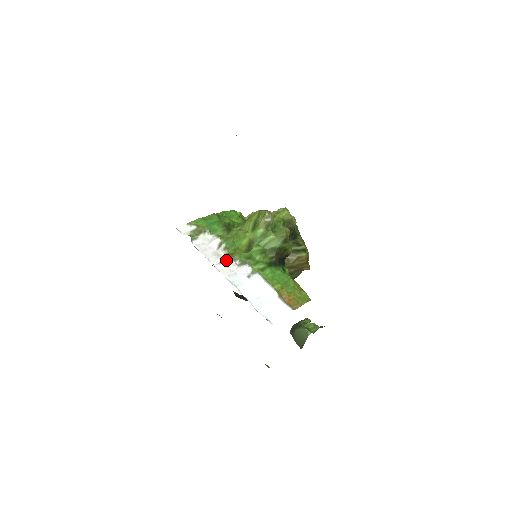
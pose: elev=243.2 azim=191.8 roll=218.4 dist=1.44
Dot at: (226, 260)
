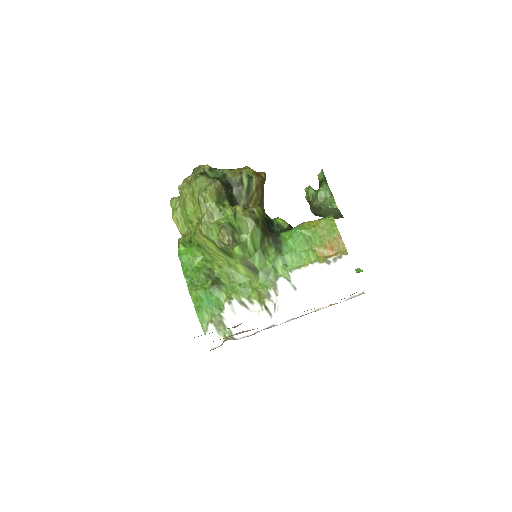
Dot at: (269, 308)
